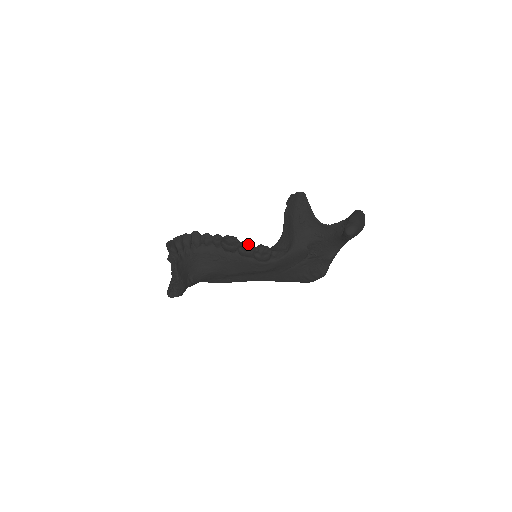
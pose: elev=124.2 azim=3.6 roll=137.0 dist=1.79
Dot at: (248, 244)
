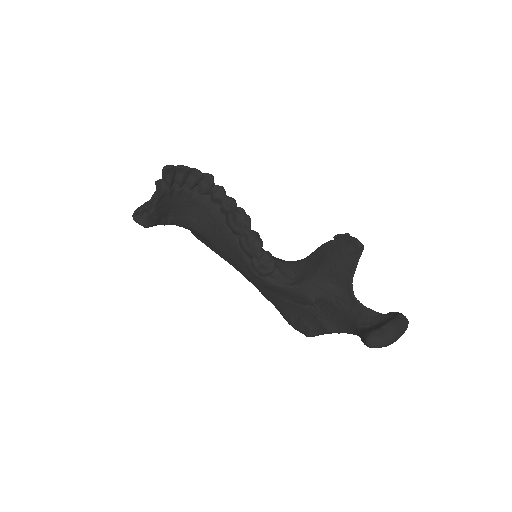
Dot at: (256, 240)
